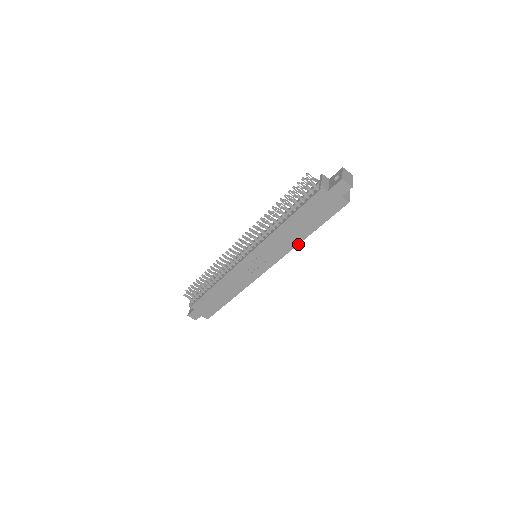
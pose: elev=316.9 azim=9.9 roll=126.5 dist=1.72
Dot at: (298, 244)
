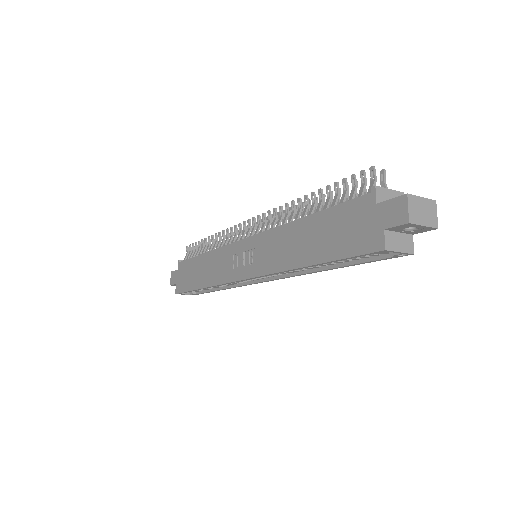
Dot at: (290, 269)
